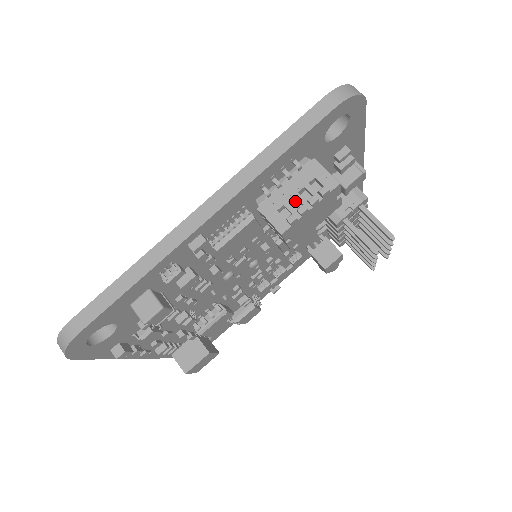
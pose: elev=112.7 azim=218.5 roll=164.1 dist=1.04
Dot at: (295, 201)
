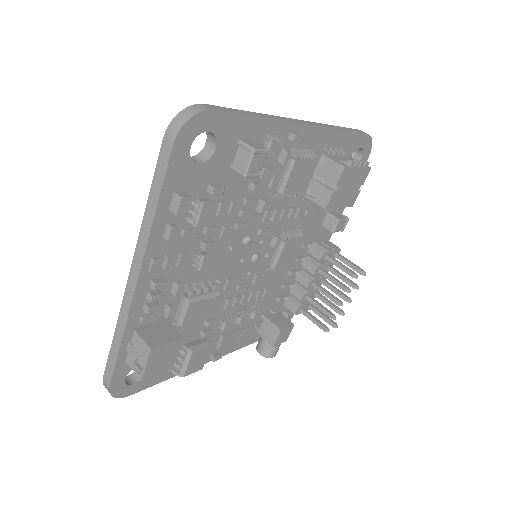
Dot at: occluded
